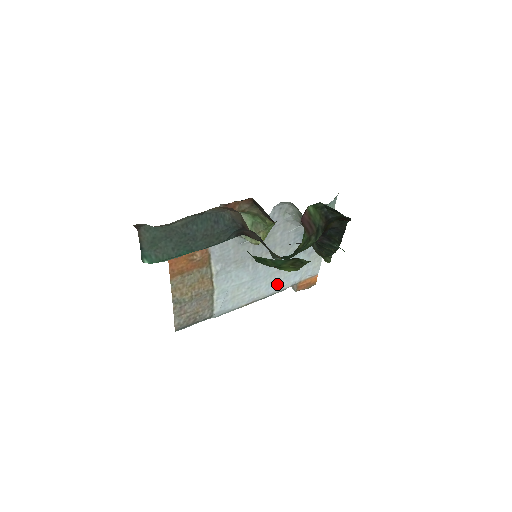
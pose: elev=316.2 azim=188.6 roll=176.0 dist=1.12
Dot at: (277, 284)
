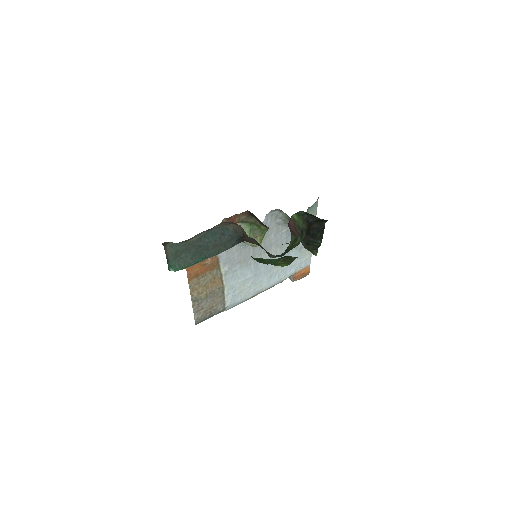
Dot at: (276, 277)
